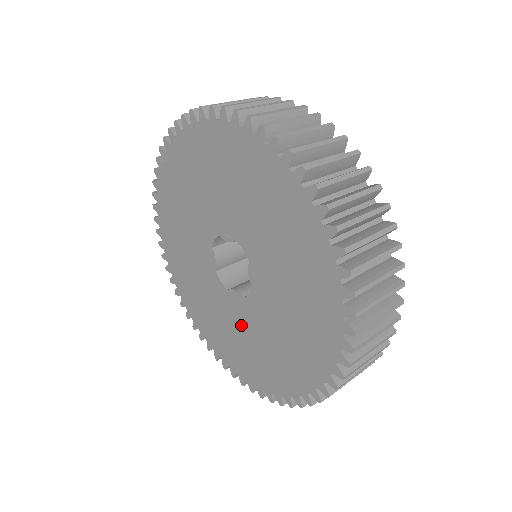
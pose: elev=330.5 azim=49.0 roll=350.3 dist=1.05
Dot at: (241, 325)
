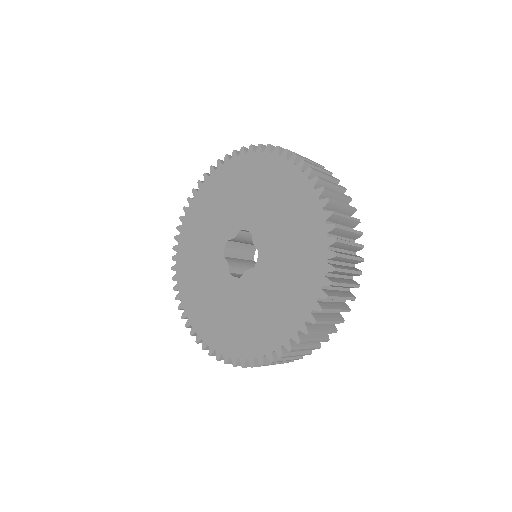
Dot at: (257, 296)
